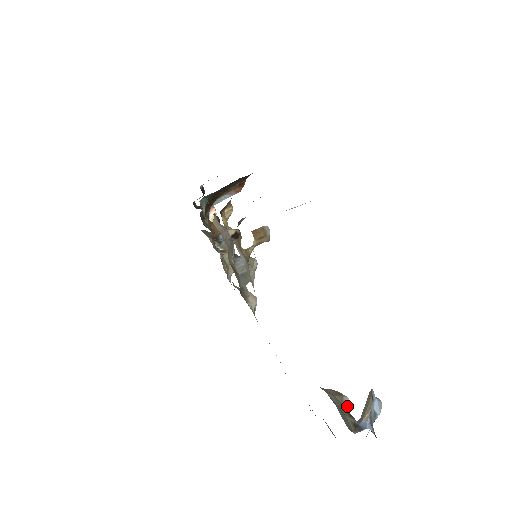
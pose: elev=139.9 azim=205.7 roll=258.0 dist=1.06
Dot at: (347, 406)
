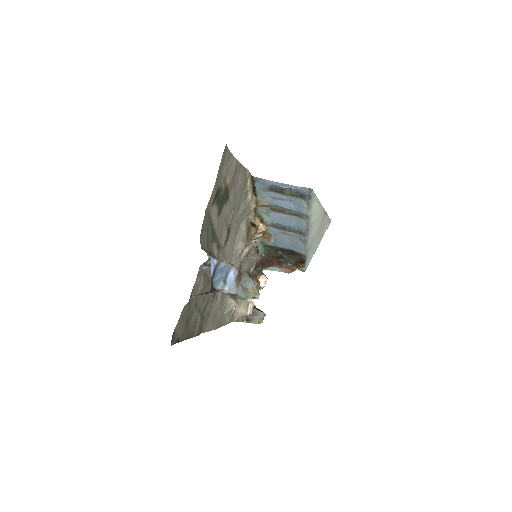
Dot at: occluded
